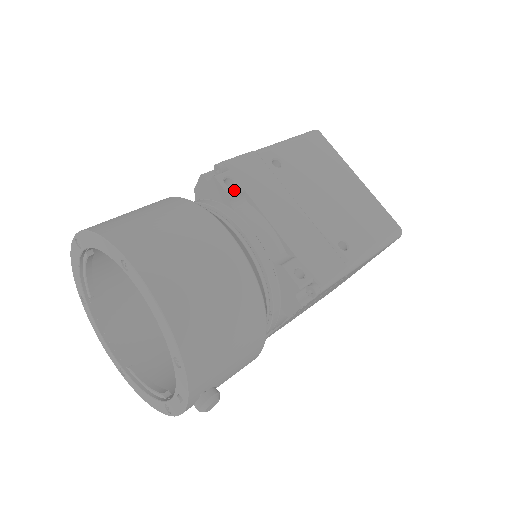
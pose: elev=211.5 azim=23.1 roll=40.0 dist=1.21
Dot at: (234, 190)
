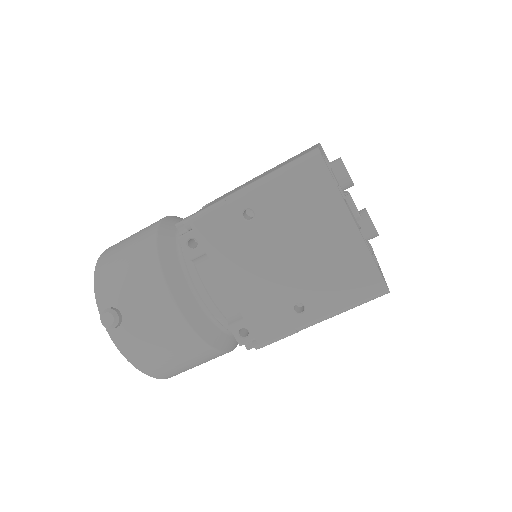
Dot at: occluded
